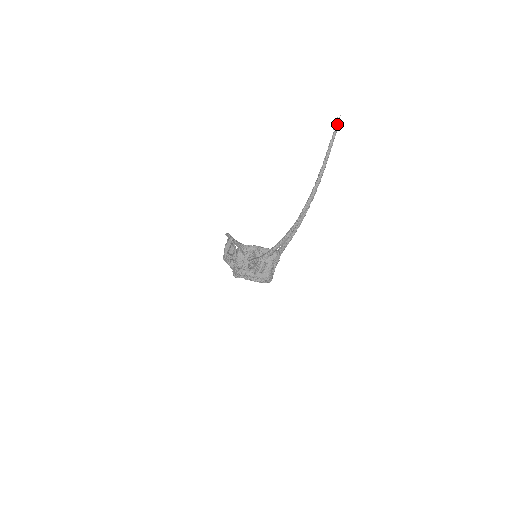
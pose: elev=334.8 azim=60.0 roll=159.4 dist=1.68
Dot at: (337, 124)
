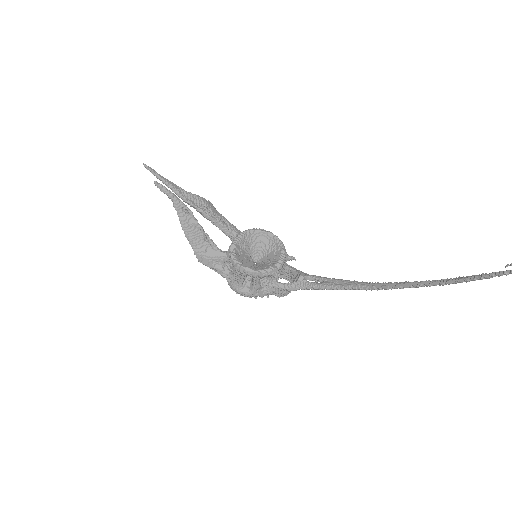
Dot at: out of frame
